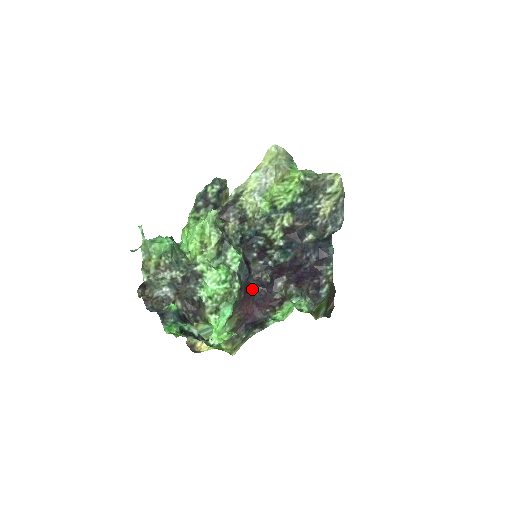
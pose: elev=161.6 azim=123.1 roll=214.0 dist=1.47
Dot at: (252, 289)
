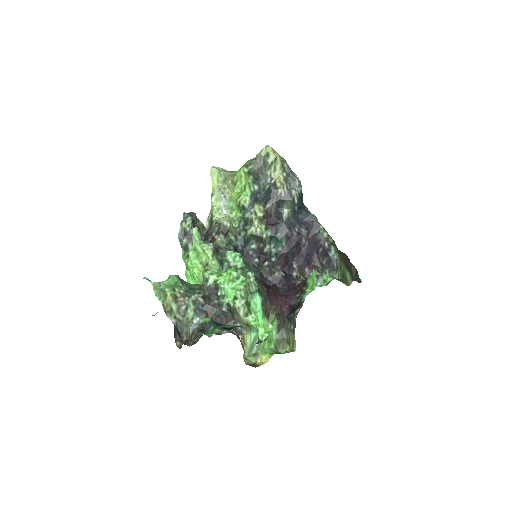
Dot at: (273, 288)
